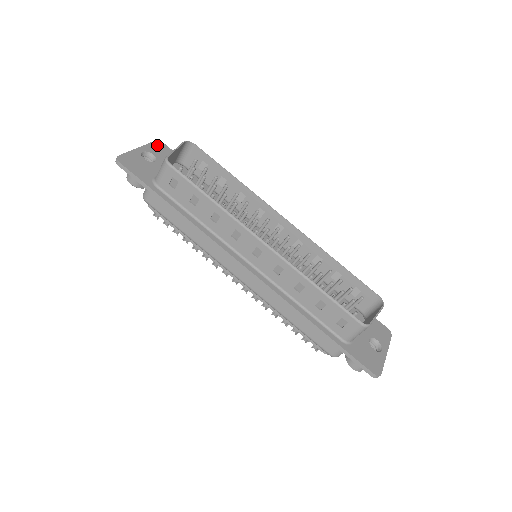
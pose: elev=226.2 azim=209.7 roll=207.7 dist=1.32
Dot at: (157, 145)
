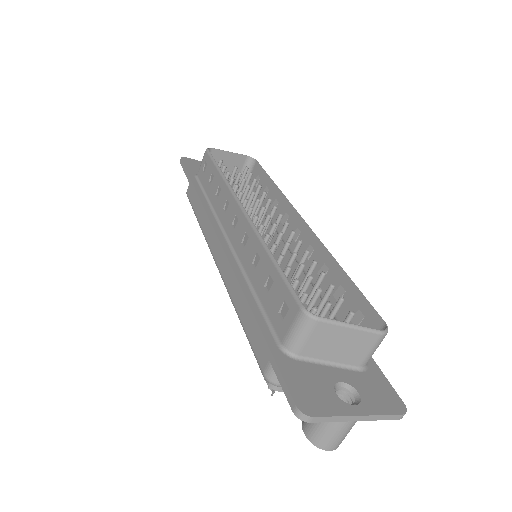
Dot at: occluded
